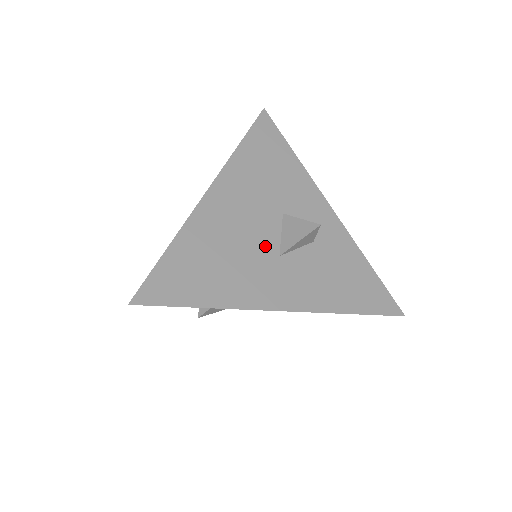
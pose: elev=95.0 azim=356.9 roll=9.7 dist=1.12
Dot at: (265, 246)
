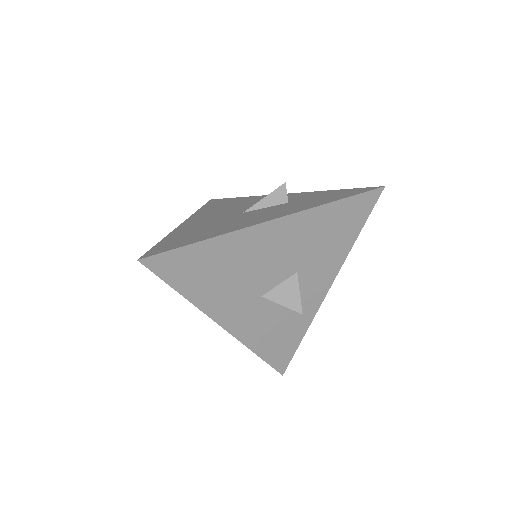
Dot at: (261, 284)
